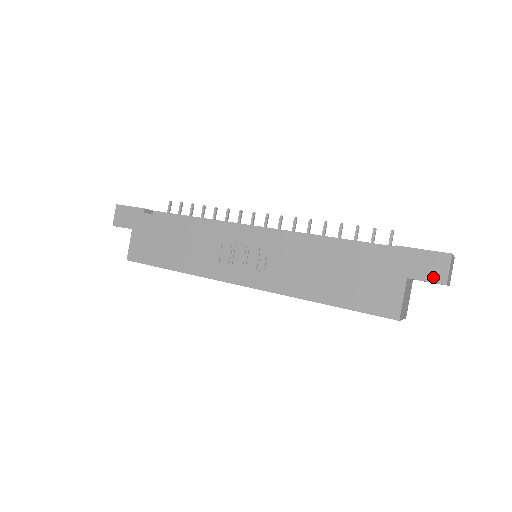
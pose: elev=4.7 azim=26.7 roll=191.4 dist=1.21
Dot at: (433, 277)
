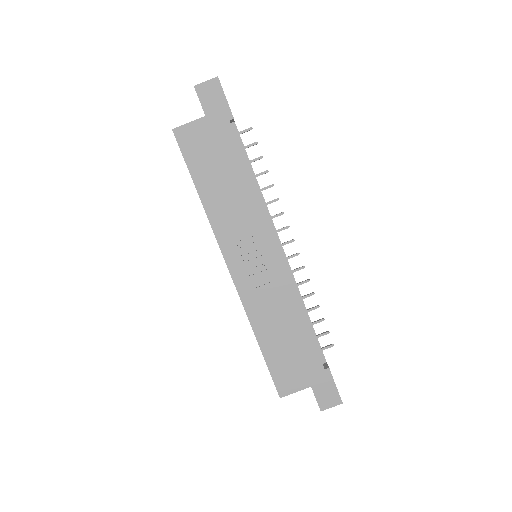
Dot at: (321, 401)
